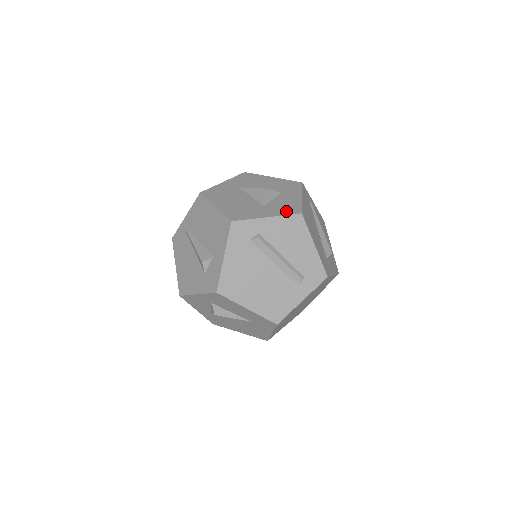
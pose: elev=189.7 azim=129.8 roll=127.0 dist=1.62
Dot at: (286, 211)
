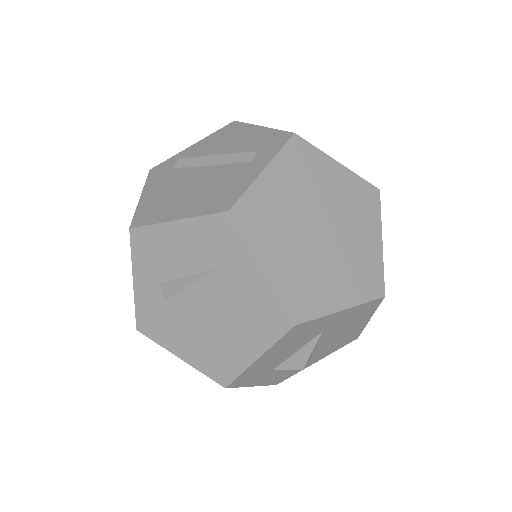
Dot at: occluded
